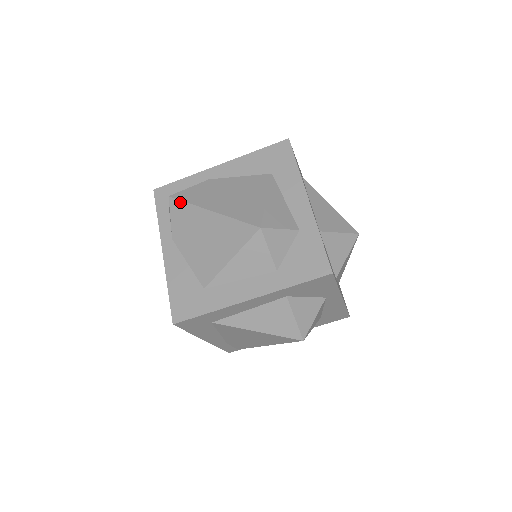
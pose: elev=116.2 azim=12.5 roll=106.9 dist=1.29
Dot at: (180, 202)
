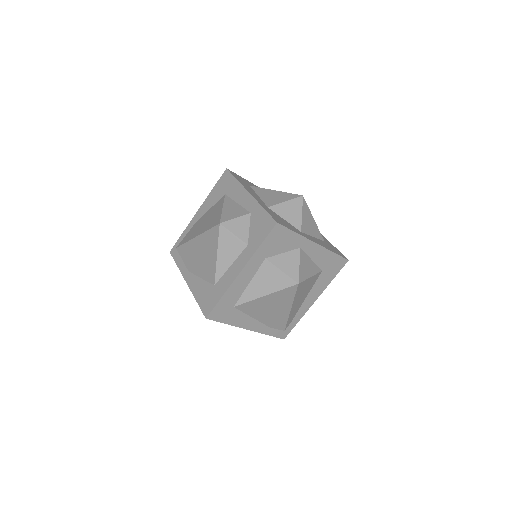
Dot at: (182, 246)
